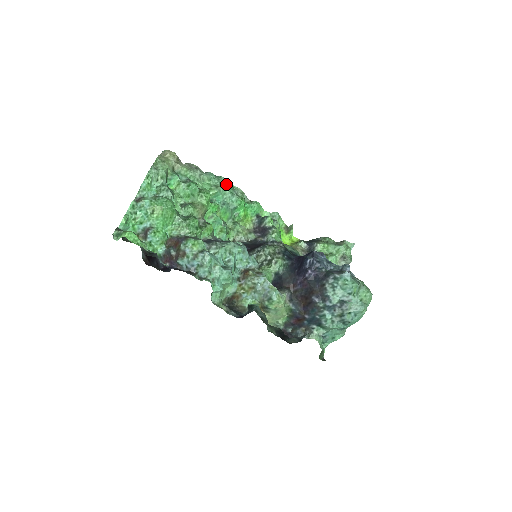
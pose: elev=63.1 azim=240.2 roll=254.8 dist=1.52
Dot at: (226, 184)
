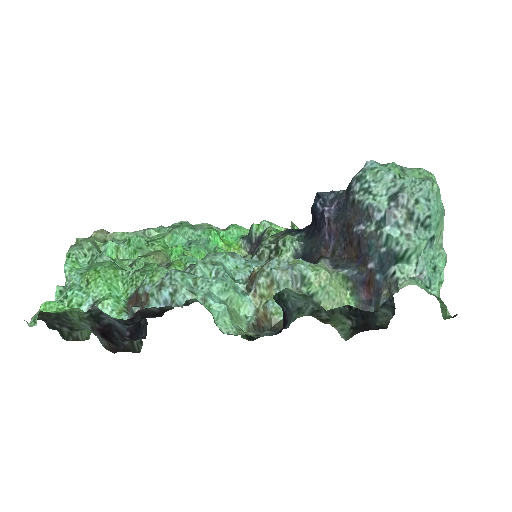
Dot at: (181, 225)
